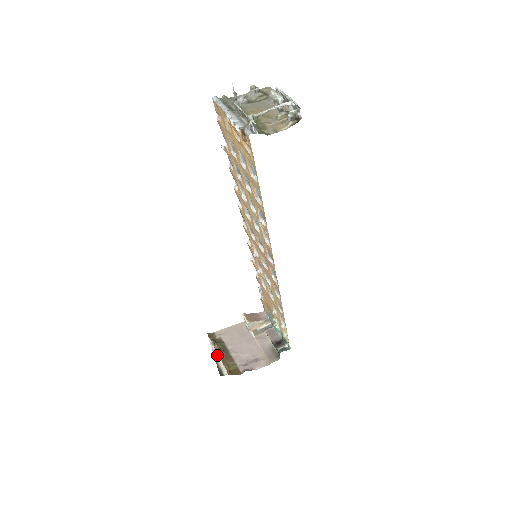
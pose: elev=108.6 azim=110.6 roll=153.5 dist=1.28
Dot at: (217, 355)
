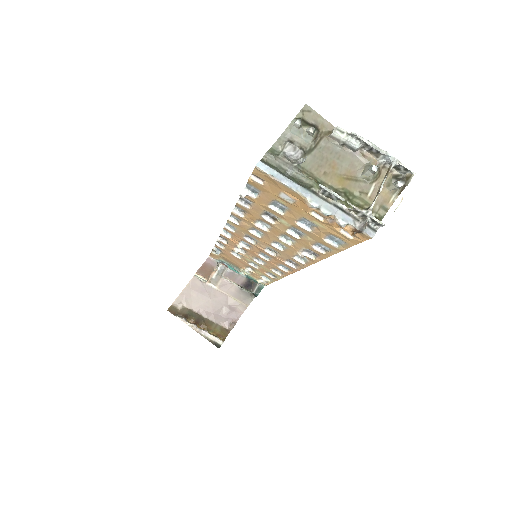
Dot at: (200, 330)
